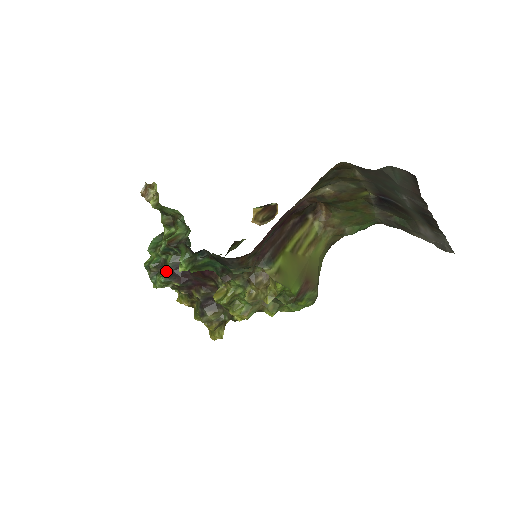
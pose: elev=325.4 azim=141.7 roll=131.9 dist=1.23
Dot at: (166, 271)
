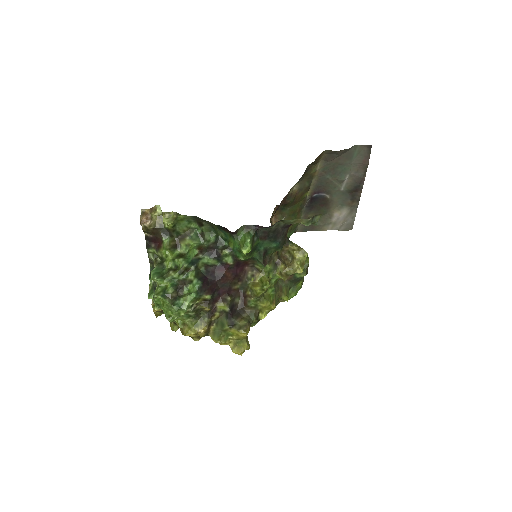
Dot at: (196, 285)
